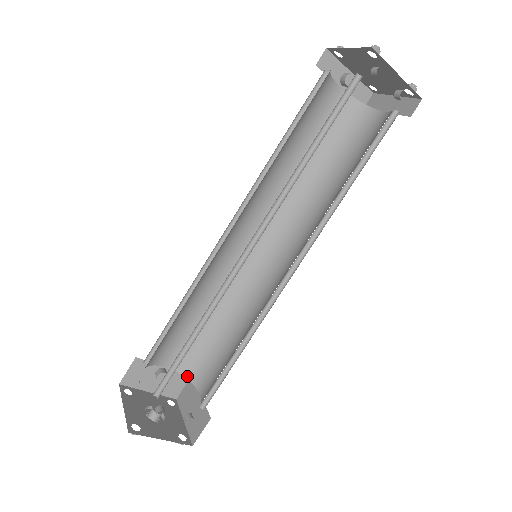
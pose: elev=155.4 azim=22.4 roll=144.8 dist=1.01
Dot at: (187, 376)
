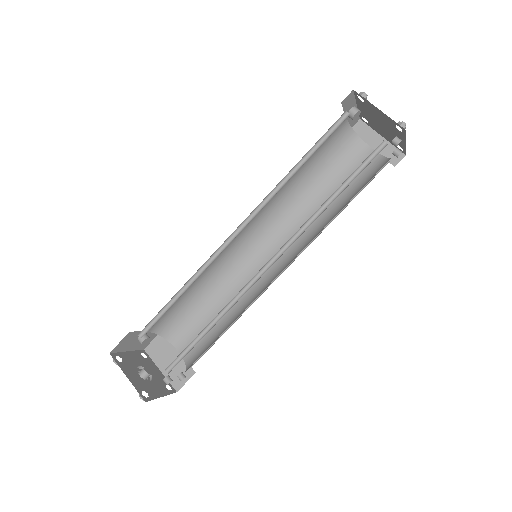
Dot at: (164, 336)
